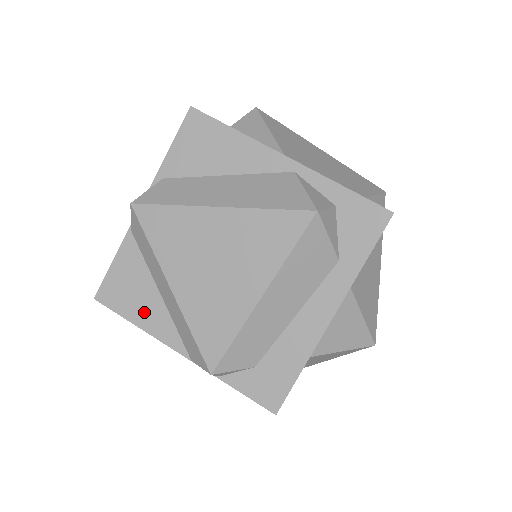
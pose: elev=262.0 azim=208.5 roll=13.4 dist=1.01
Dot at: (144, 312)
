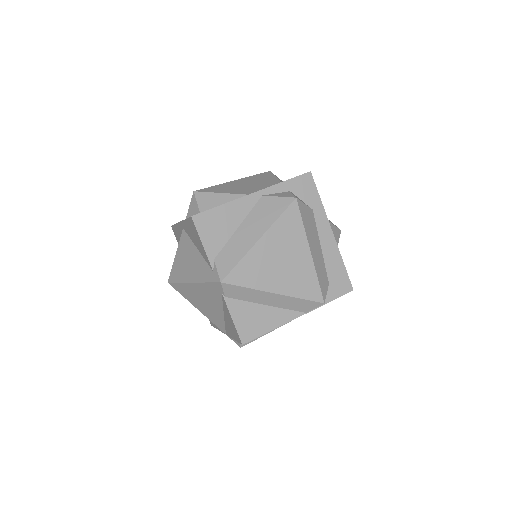
Dot at: (269, 321)
